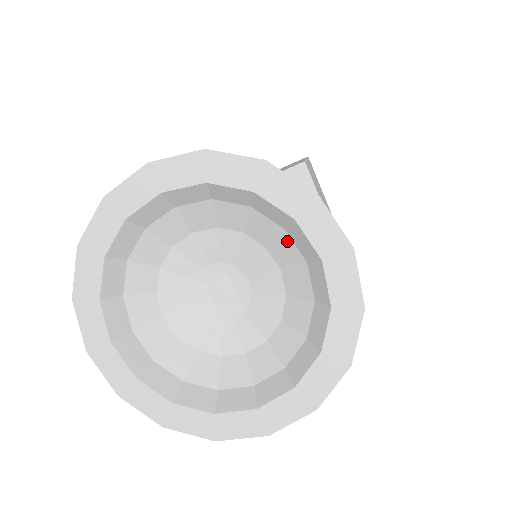
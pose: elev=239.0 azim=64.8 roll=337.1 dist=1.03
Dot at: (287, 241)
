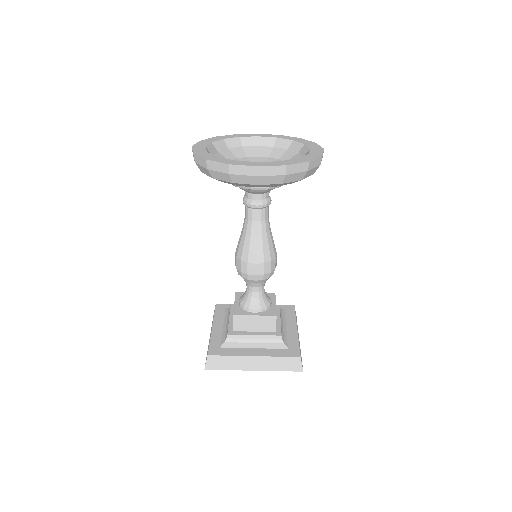
Dot at: (297, 156)
